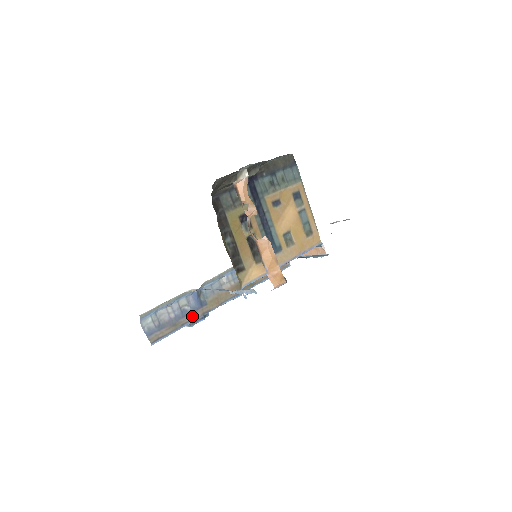
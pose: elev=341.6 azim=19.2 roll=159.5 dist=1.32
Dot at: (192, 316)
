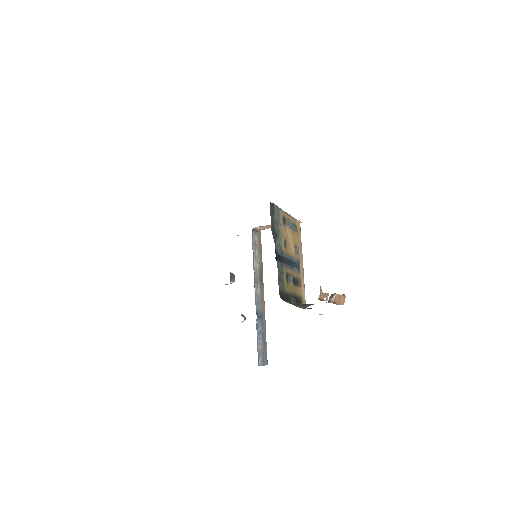
Dot at: (264, 328)
